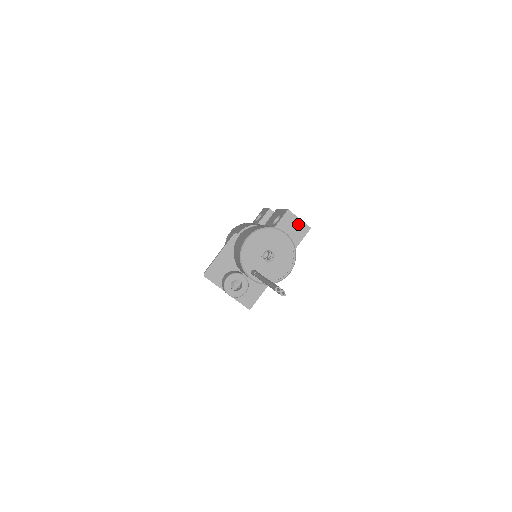
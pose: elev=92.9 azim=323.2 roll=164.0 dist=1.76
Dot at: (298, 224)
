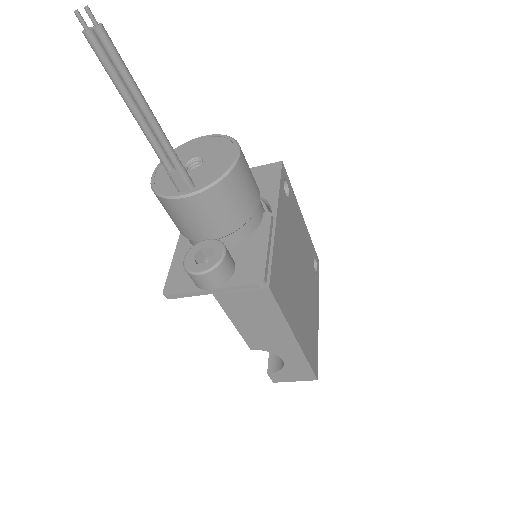
Dot at: (262, 170)
